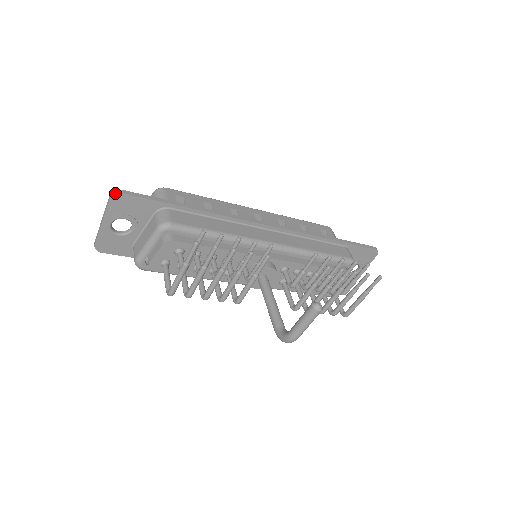
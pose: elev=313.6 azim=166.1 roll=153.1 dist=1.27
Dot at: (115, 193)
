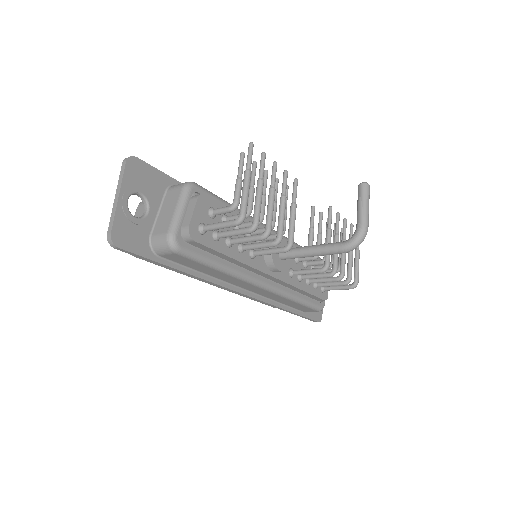
Dot at: (130, 156)
